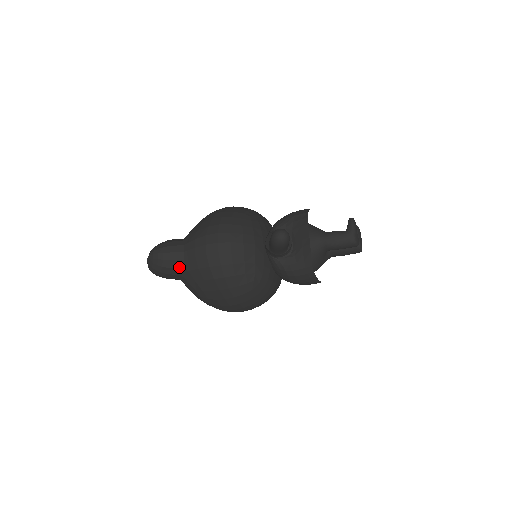
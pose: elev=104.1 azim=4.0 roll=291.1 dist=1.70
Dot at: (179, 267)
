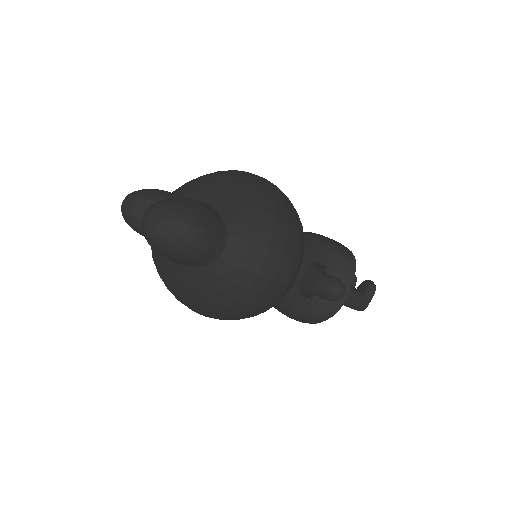
Dot at: (204, 262)
